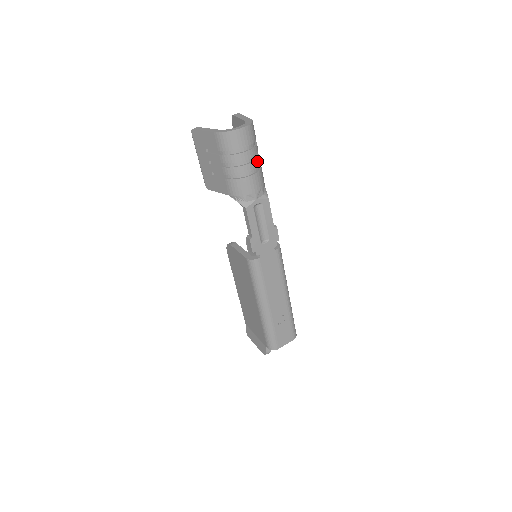
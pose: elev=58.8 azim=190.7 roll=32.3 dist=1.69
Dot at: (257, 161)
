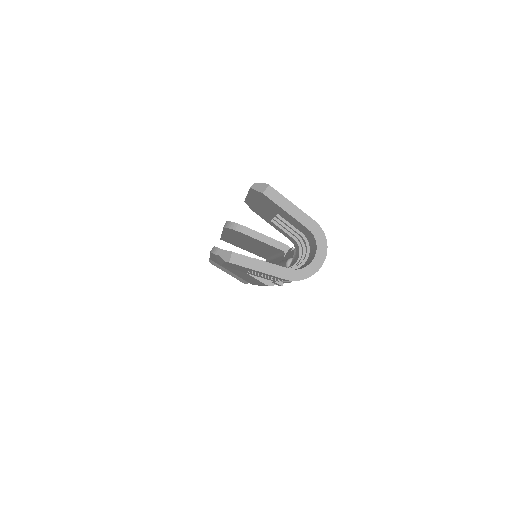
Dot at: occluded
